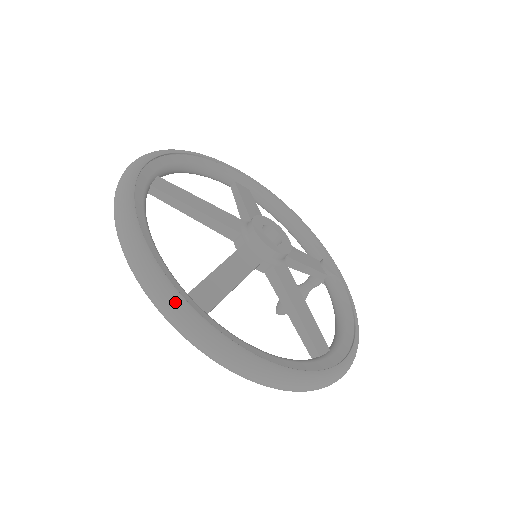
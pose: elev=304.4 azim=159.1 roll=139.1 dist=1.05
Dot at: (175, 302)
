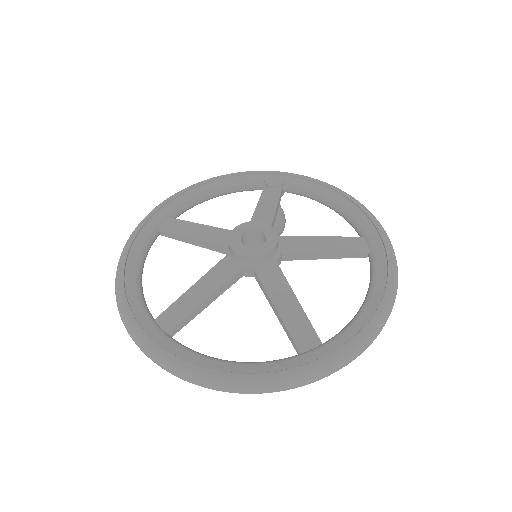
Dot at: (312, 372)
